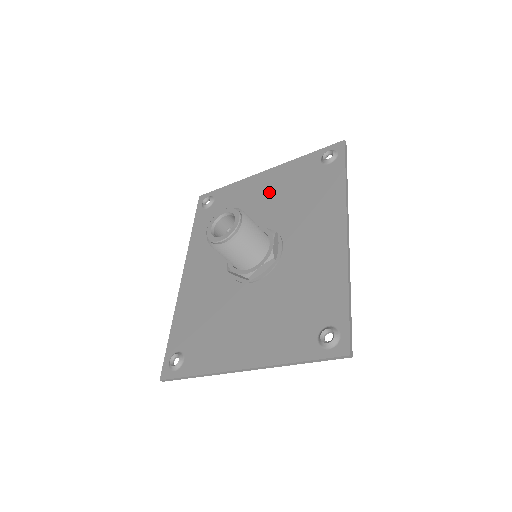
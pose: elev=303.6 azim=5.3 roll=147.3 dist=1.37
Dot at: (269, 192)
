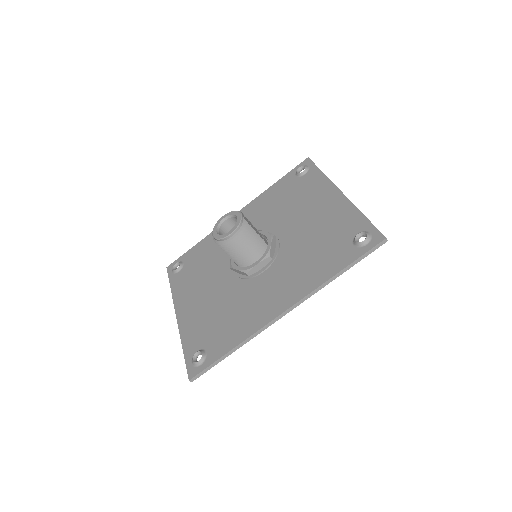
Dot at: (317, 215)
